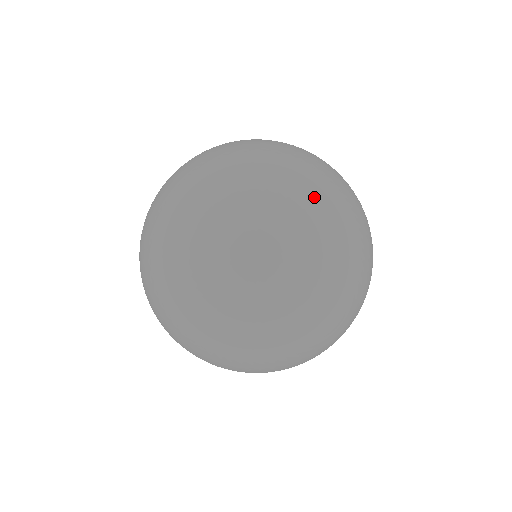
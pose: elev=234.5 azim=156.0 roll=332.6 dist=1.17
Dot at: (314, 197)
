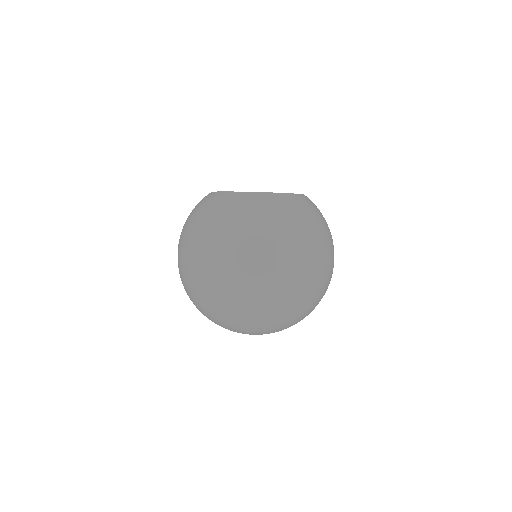
Dot at: (255, 324)
